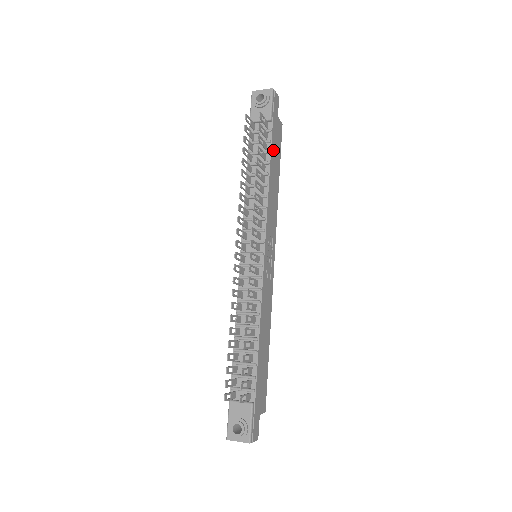
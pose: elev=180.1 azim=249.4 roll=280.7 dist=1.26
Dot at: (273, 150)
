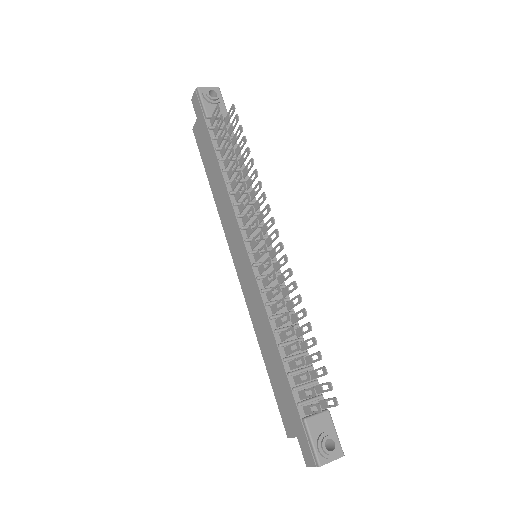
Dot at: occluded
